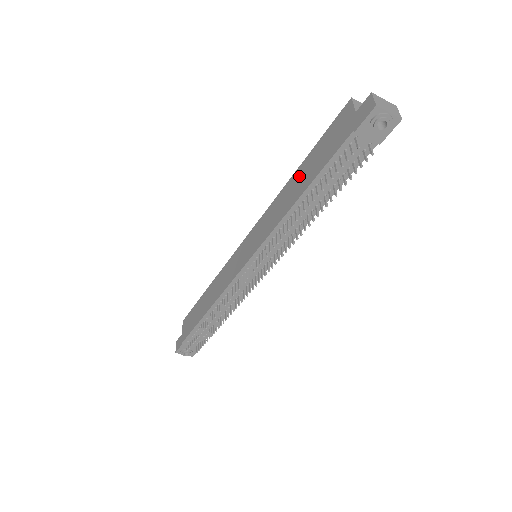
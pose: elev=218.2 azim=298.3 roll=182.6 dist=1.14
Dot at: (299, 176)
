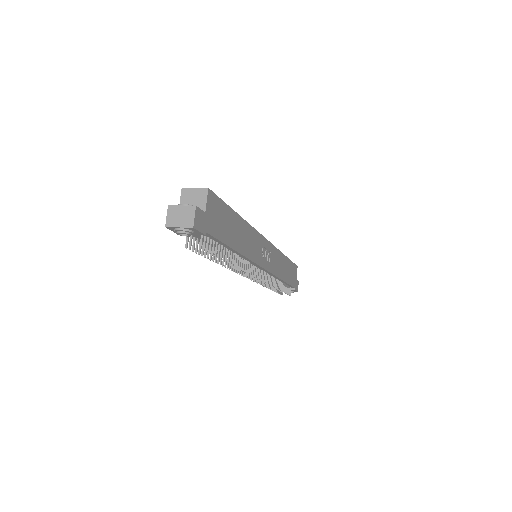
Dot at: occluded
